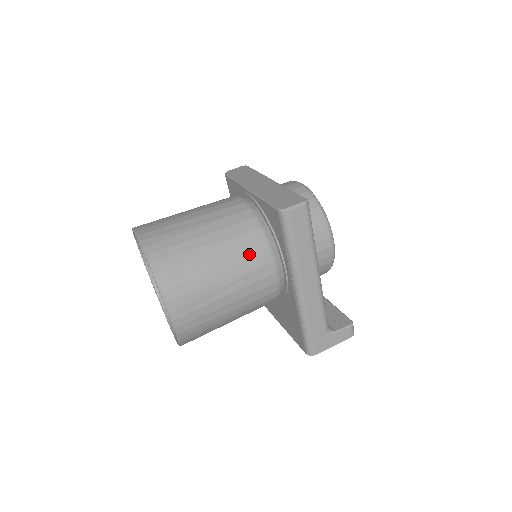
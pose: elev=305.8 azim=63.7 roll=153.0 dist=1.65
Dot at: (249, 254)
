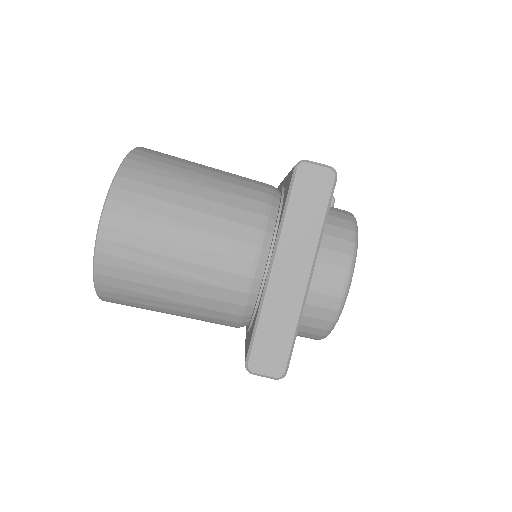
Dot at: (211, 320)
